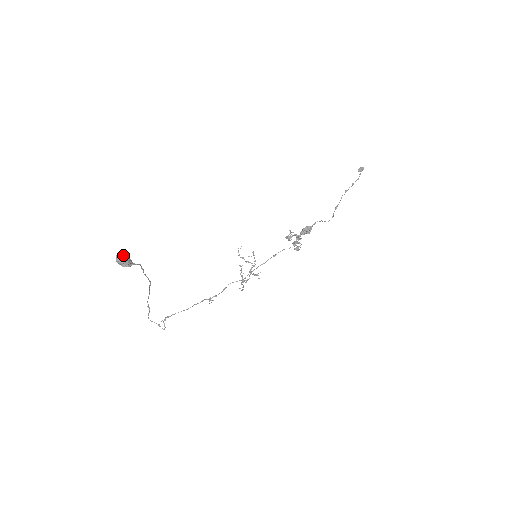
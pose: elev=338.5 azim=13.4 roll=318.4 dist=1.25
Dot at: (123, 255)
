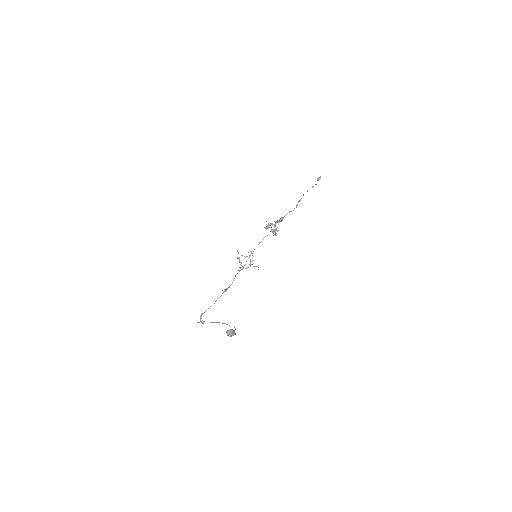
Dot at: (232, 331)
